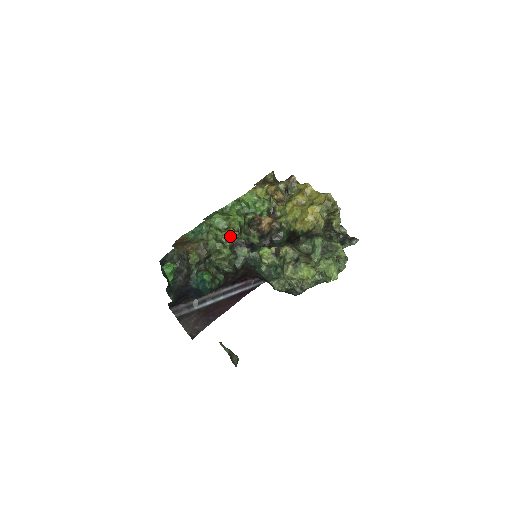
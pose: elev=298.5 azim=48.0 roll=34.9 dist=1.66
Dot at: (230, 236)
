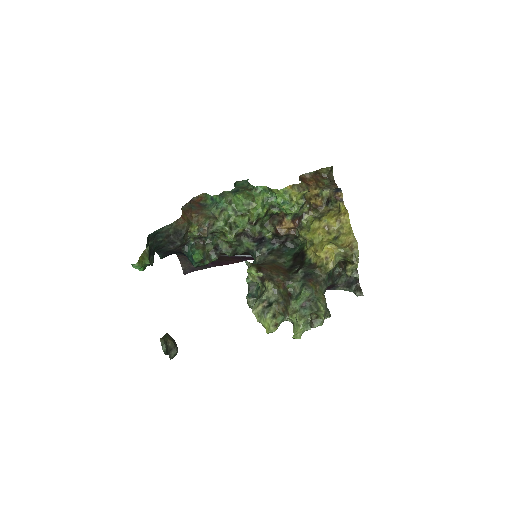
Dot at: (241, 225)
